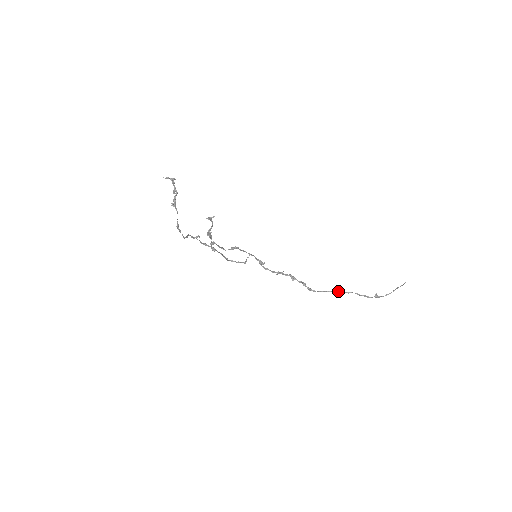
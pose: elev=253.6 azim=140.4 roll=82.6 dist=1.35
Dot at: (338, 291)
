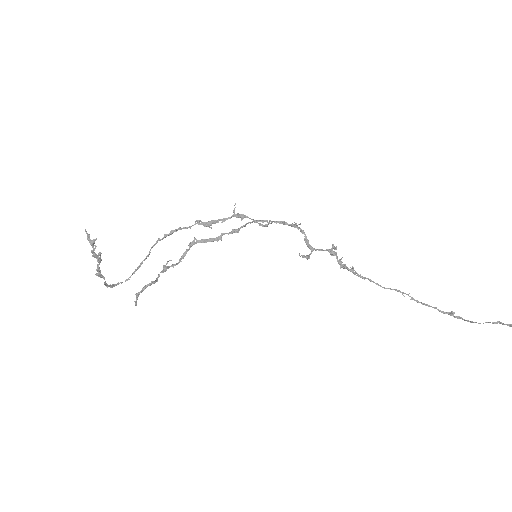
Dot at: (391, 289)
